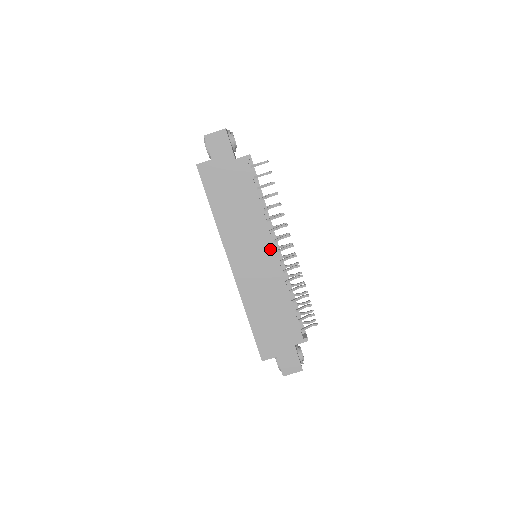
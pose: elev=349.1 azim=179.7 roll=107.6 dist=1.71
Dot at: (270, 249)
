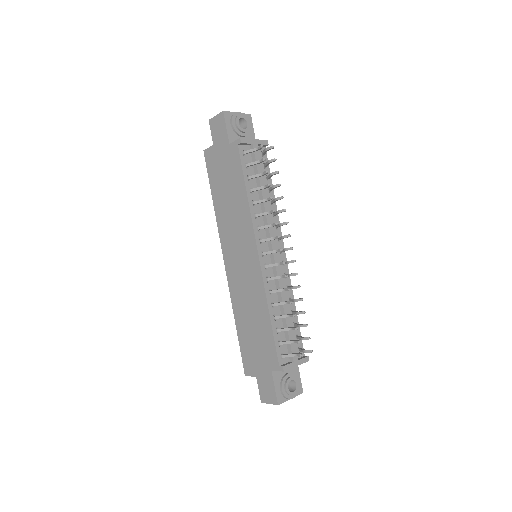
Dot at: (253, 249)
